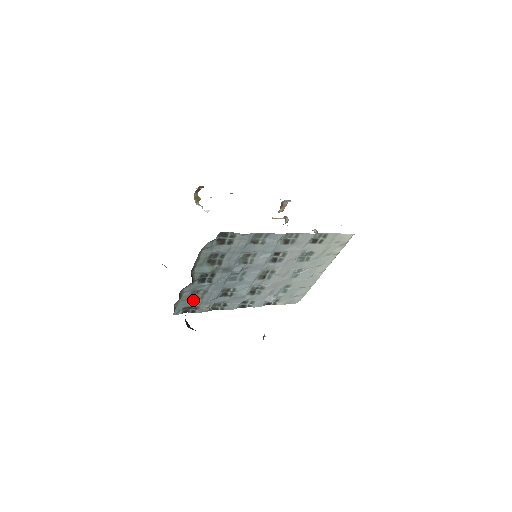
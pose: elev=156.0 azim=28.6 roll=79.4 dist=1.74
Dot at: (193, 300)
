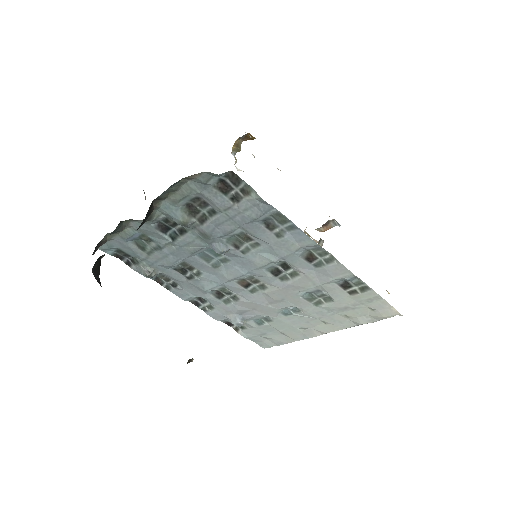
Dot at: (136, 247)
